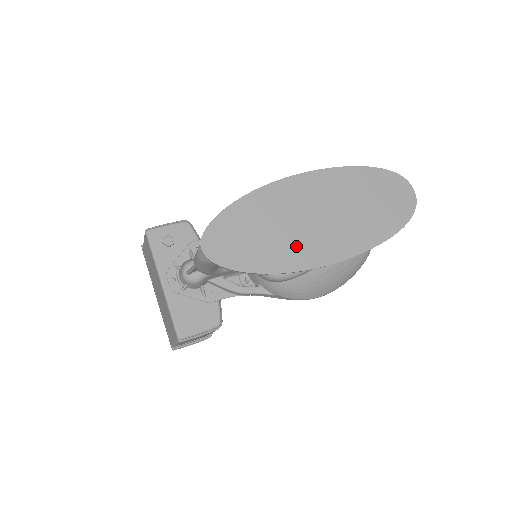
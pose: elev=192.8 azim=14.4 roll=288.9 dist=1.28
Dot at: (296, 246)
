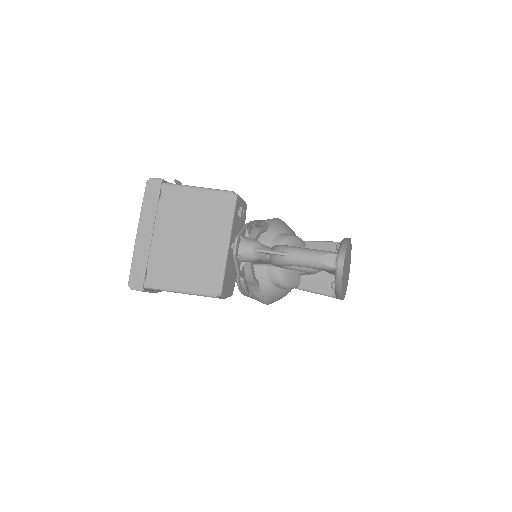
Dot at: (344, 282)
